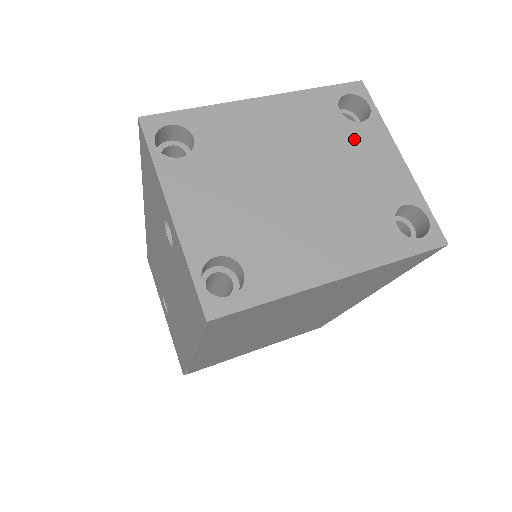
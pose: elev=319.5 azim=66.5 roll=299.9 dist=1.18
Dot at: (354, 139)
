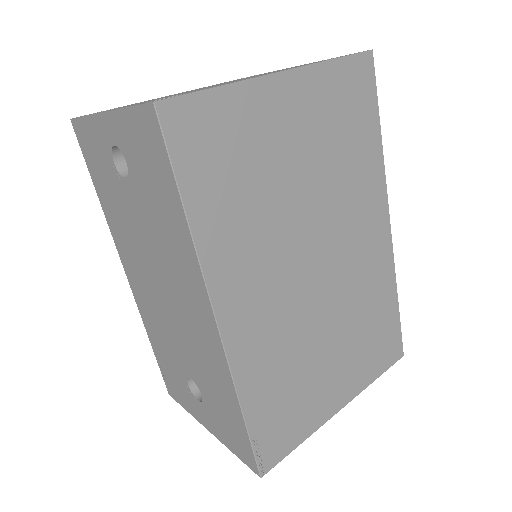
Dot at: occluded
